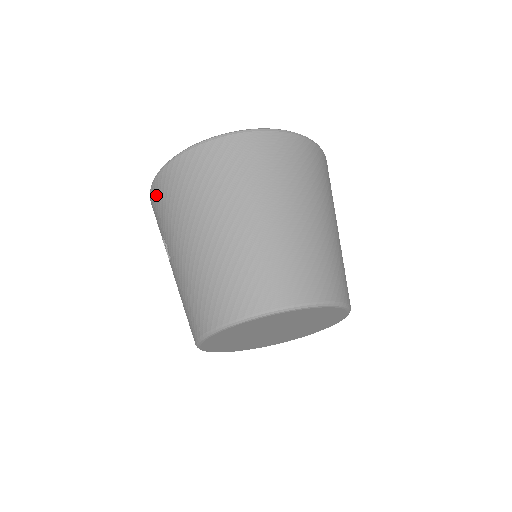
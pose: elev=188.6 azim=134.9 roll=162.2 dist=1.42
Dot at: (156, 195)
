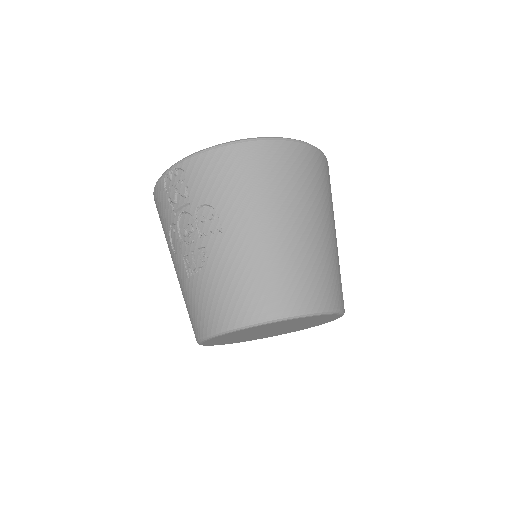
Dot at: (222, 161)
